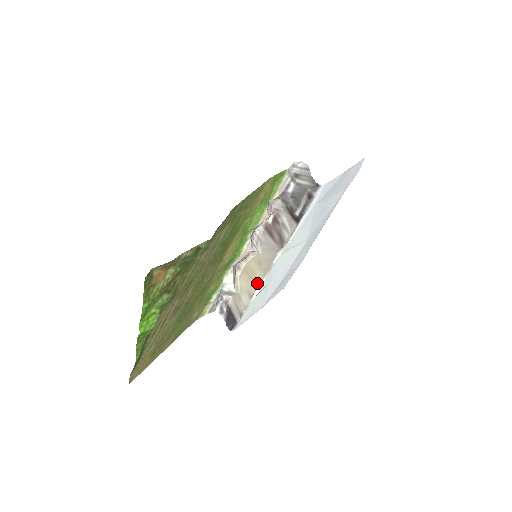
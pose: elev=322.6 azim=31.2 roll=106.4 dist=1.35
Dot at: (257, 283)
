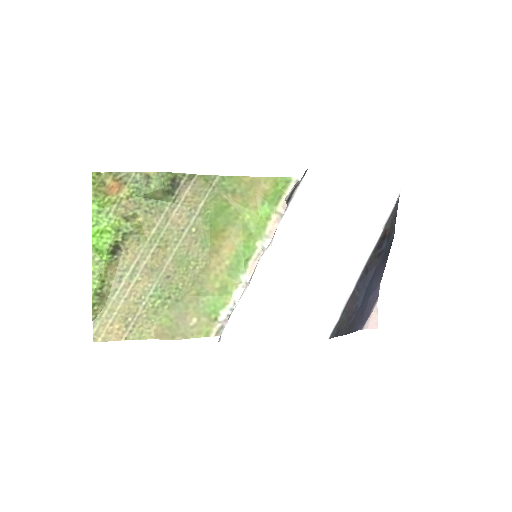
Dot at: (250, 281)
